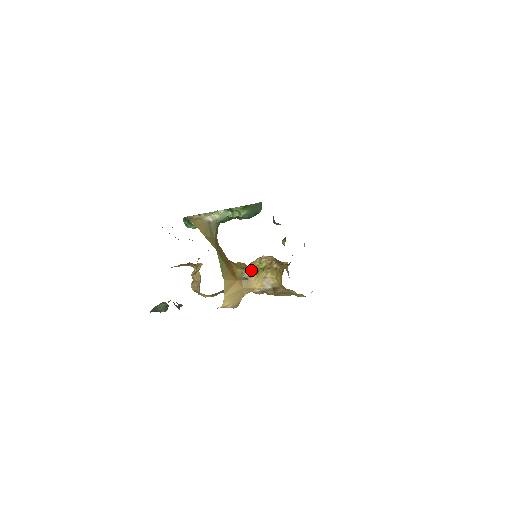
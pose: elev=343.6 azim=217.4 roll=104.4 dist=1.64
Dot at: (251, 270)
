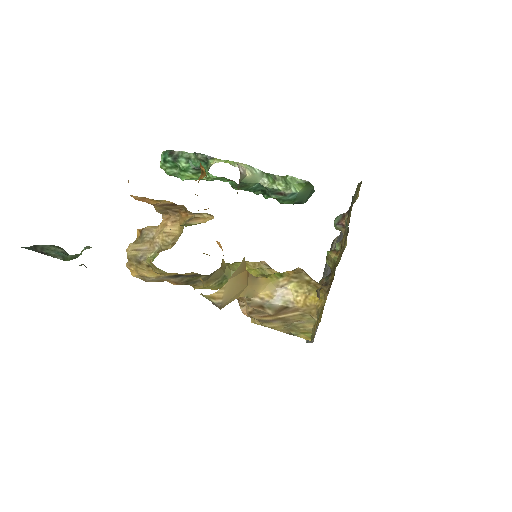
Dot at: occluded
